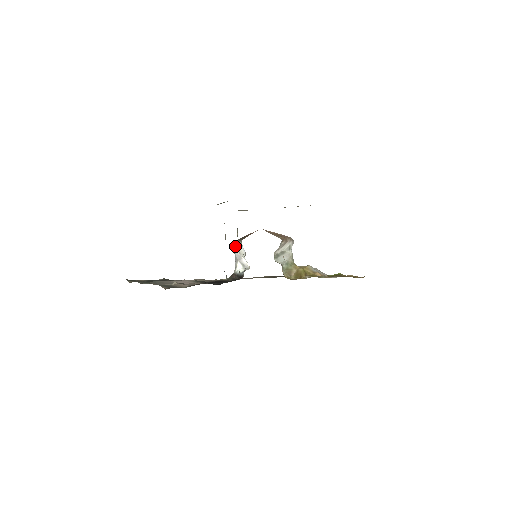
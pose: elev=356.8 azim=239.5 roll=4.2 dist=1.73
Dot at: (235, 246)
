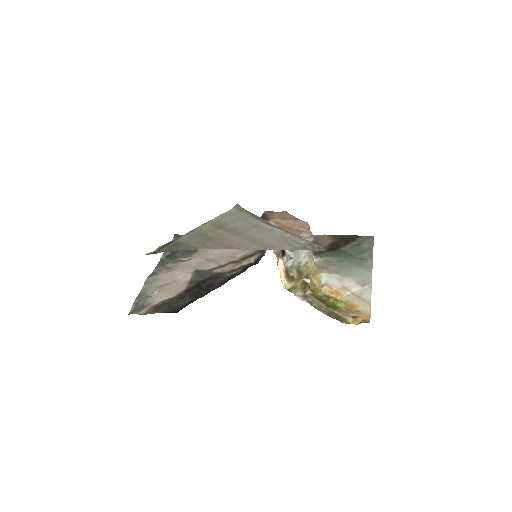
Dot at: occluded
